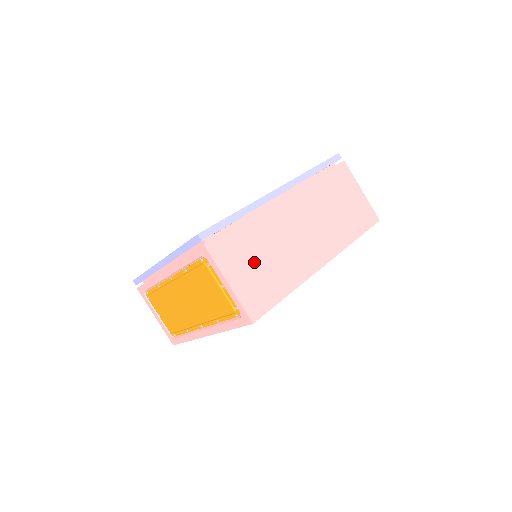
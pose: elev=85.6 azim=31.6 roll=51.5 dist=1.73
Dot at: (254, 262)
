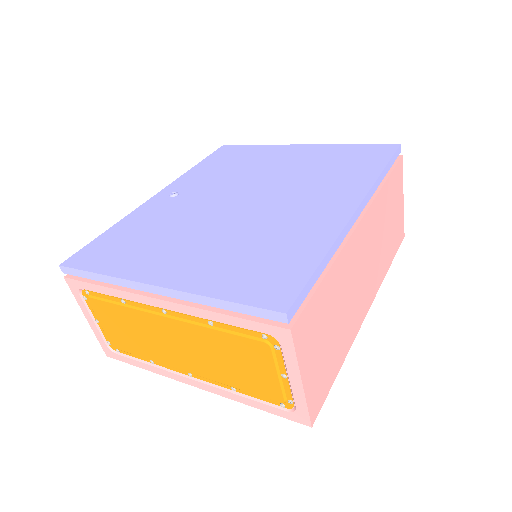
Dot at: (325, 335)
